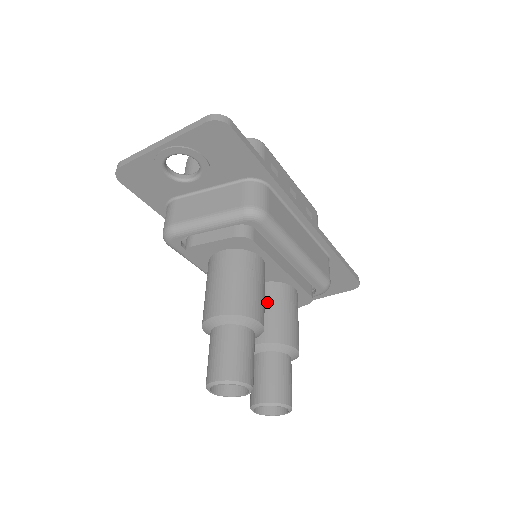
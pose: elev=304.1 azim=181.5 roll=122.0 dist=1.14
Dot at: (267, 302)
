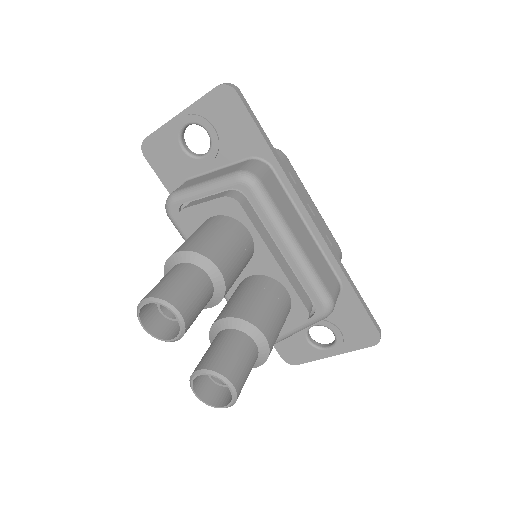
Dot at: (249, 288)
